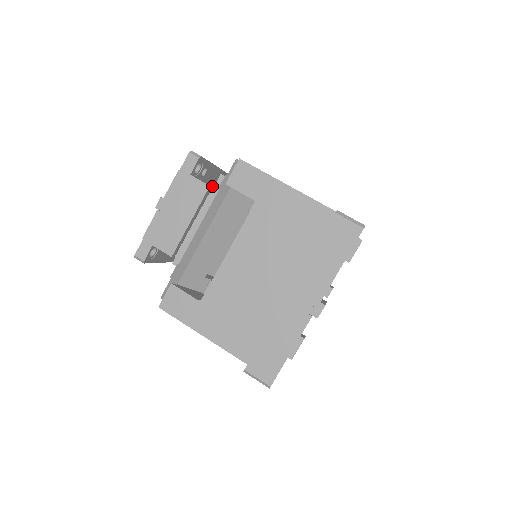
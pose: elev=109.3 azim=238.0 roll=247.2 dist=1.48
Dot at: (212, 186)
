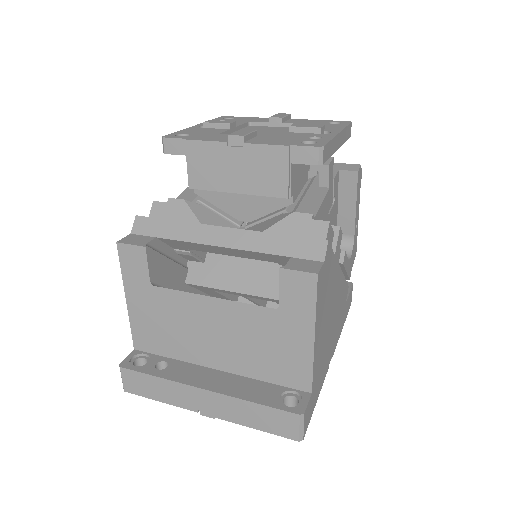
Dot at: (303, 174)
